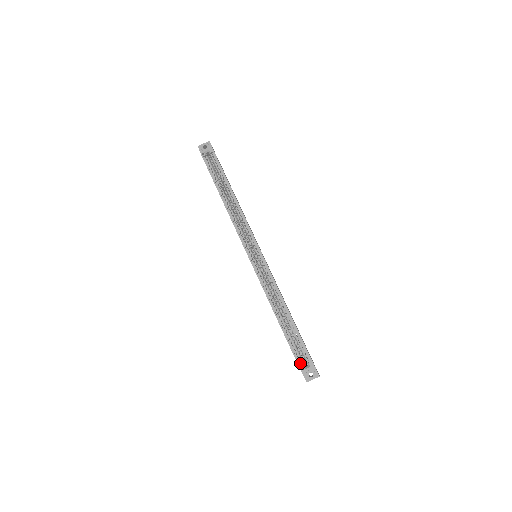
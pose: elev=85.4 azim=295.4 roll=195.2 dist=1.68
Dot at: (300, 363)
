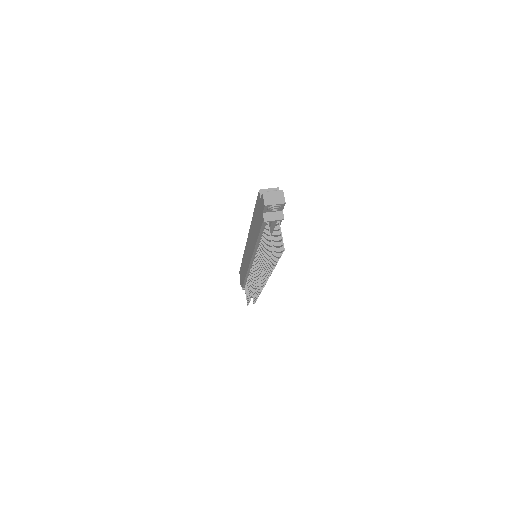
Dot at: occluded
